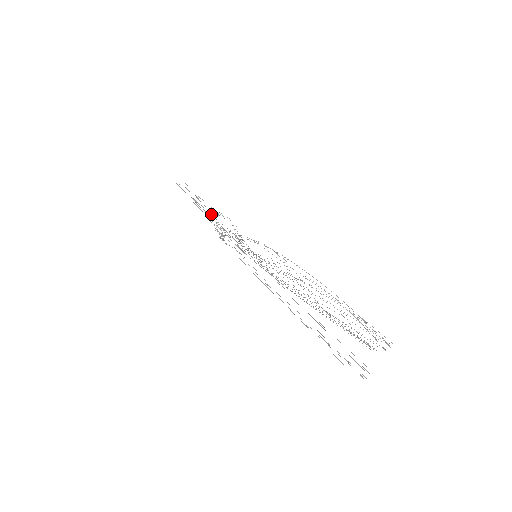
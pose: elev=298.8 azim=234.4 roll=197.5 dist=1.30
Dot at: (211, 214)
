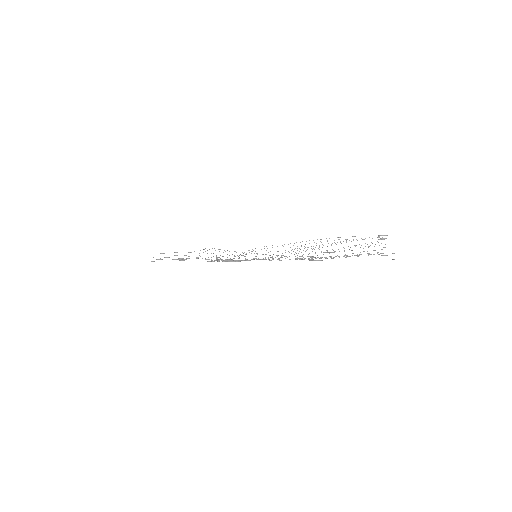
Dot at: occluded
